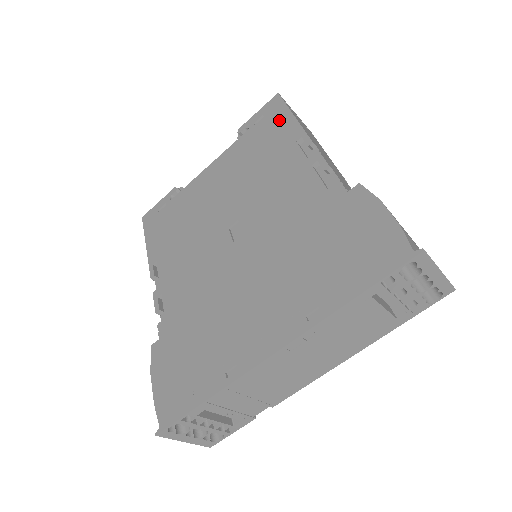
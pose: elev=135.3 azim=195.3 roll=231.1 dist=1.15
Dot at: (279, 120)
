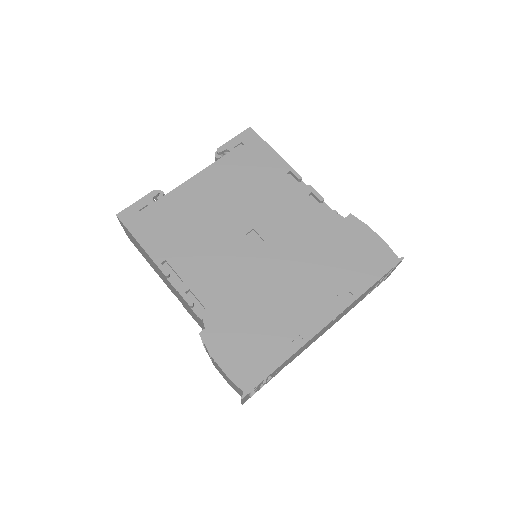
Dot at: (262, 152)
